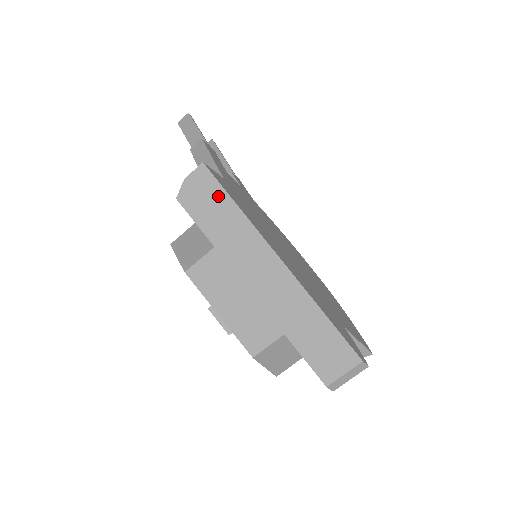
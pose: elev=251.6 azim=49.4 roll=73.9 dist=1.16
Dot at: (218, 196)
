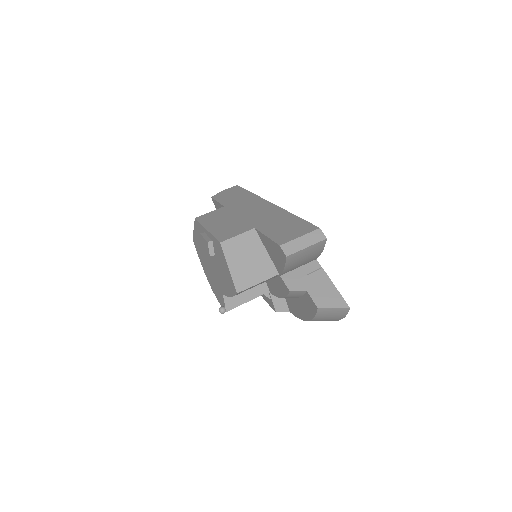
Dot at: (239, 192)
